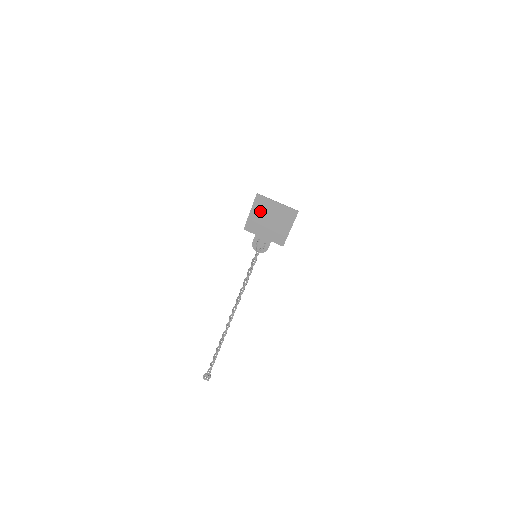
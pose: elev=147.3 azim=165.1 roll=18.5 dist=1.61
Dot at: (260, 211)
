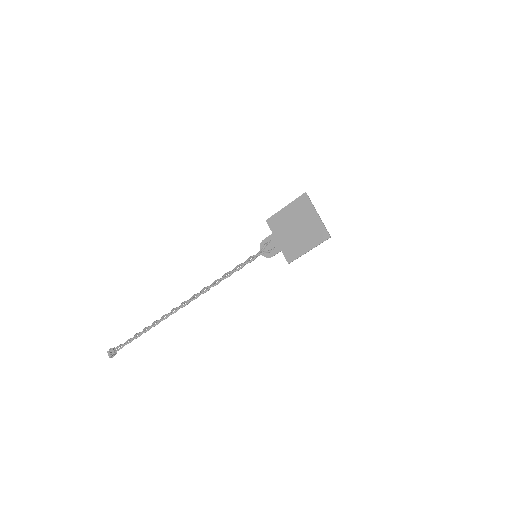
Dot at: (295, 212)
